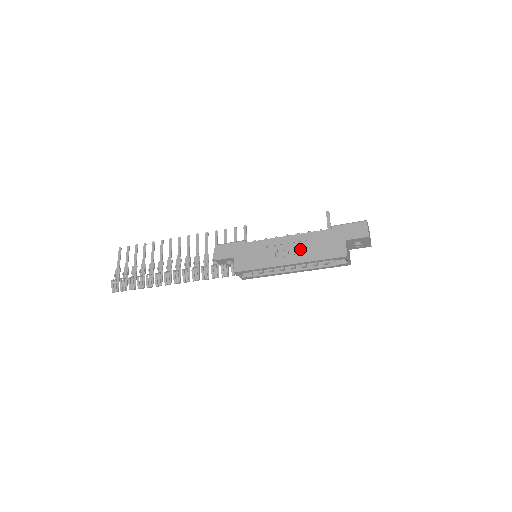
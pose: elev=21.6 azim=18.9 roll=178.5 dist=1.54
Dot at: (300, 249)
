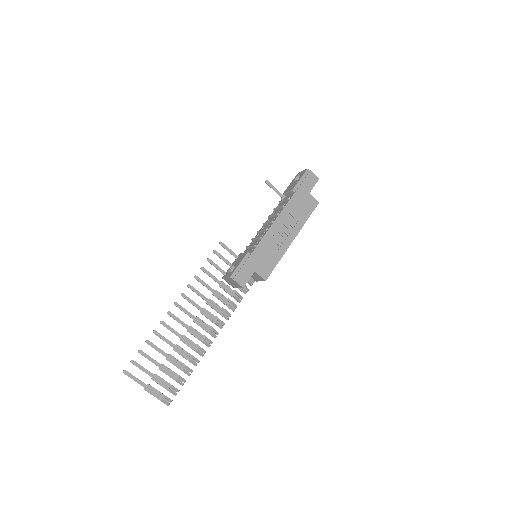
Dot at: (291, 223)
